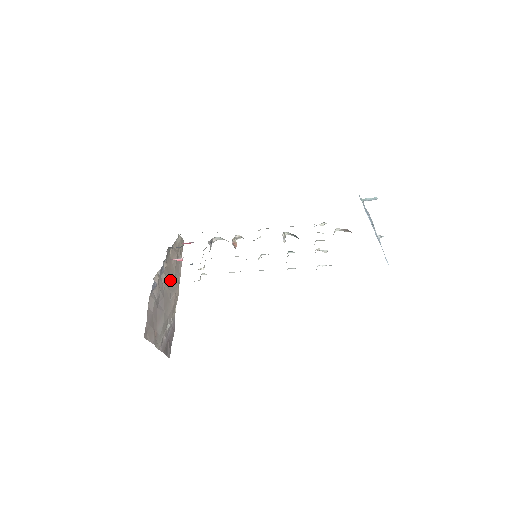
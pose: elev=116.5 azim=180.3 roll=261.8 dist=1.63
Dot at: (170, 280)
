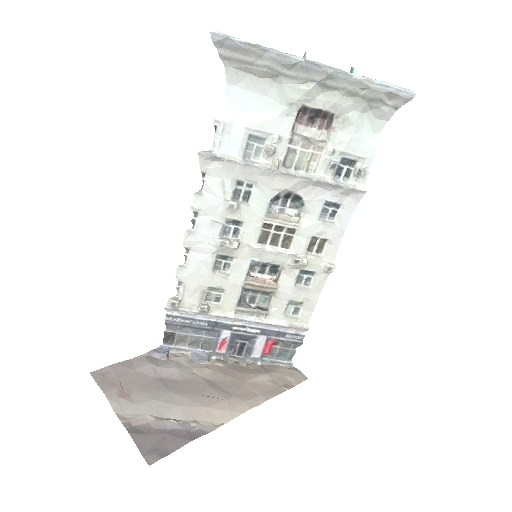
Dot at: (223, 383)
